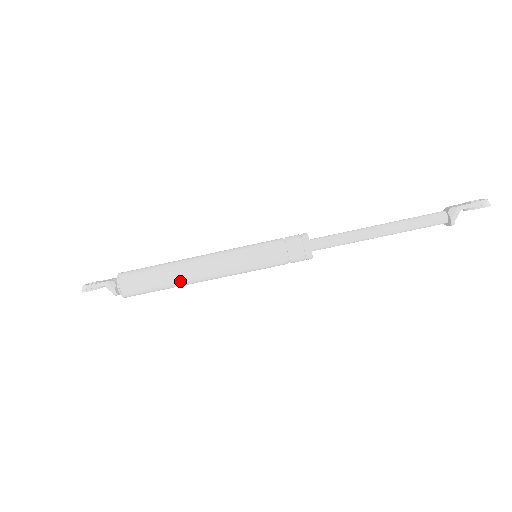
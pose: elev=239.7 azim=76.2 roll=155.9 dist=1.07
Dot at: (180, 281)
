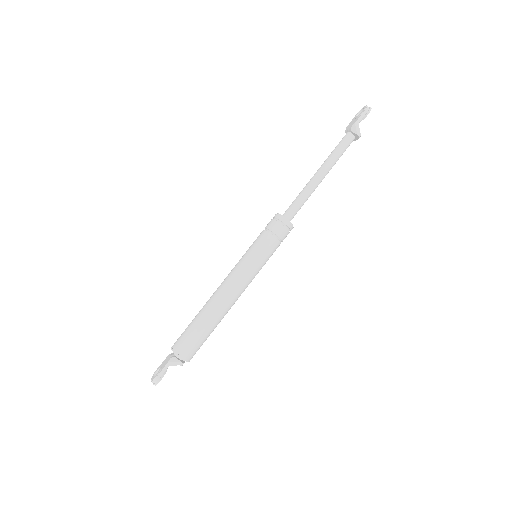
Dot at: (221, 316)
